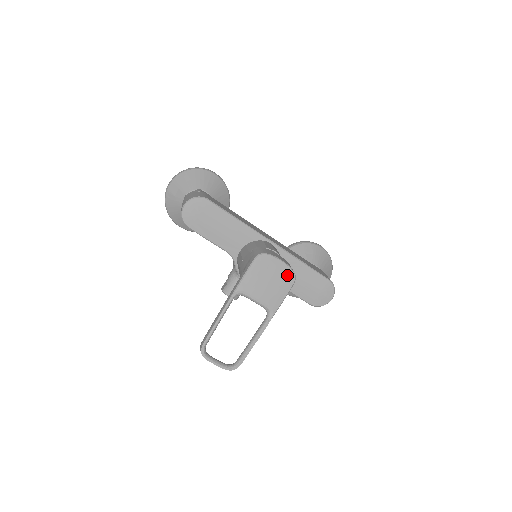
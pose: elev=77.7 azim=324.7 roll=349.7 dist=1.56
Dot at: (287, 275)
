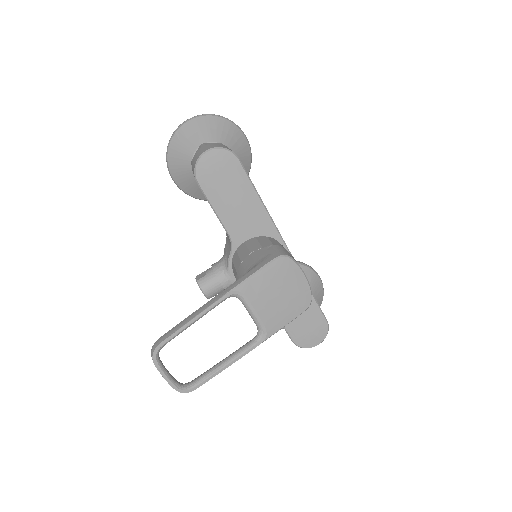
Dot at: (303, 296)
